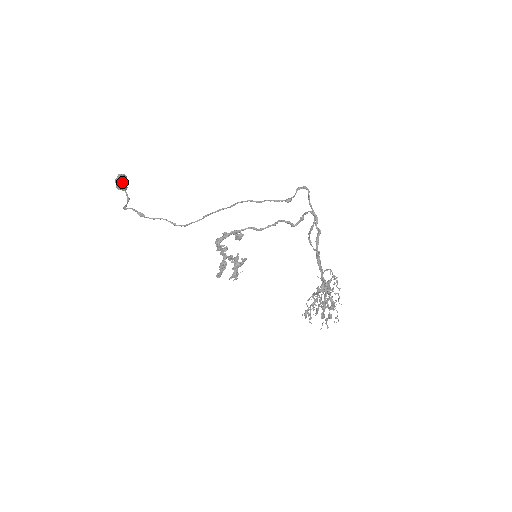
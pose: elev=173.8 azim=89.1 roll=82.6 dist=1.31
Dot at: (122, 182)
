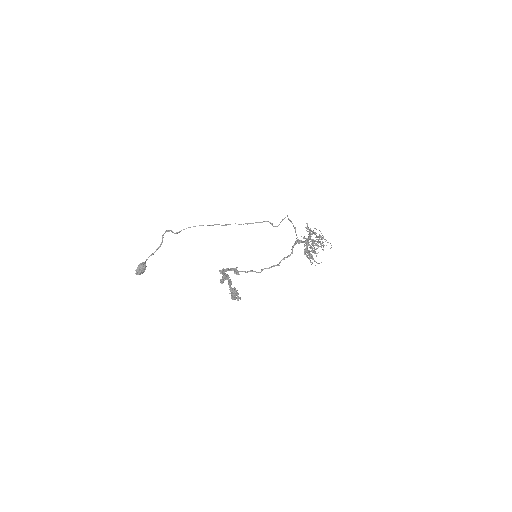
Dot at: occluded
